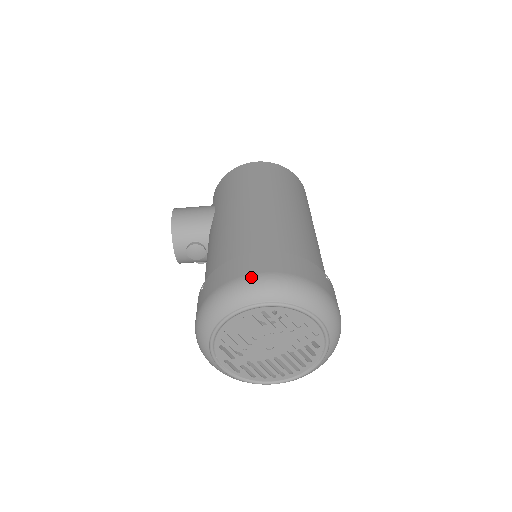
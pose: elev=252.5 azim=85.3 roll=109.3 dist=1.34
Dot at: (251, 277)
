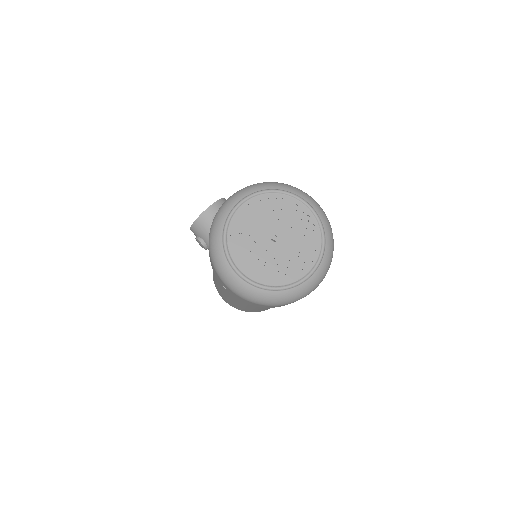
Dot at: occluded
